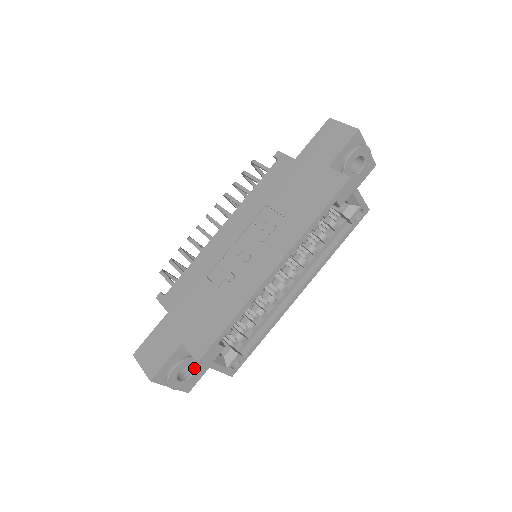
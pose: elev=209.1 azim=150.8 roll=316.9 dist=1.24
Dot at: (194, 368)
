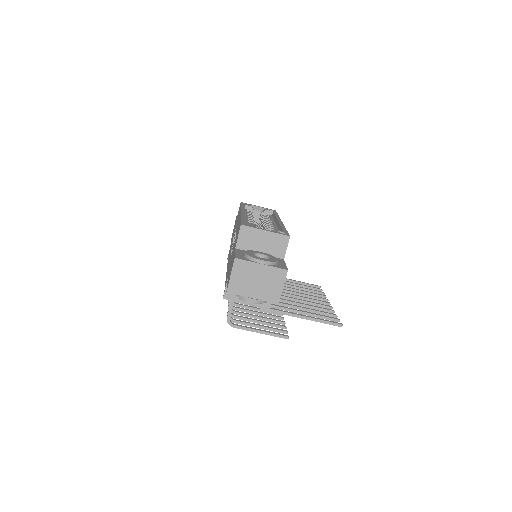
Dot at: (265, 255)
